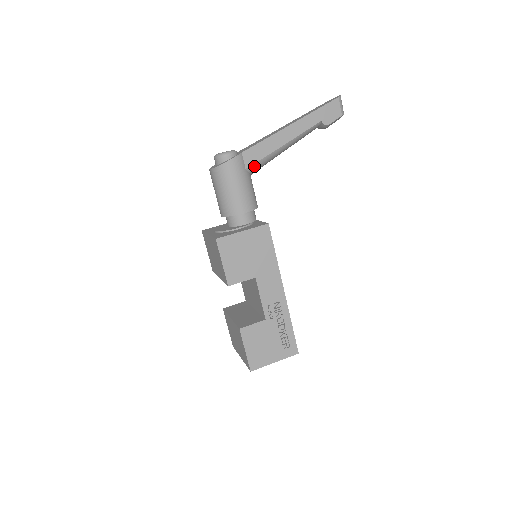
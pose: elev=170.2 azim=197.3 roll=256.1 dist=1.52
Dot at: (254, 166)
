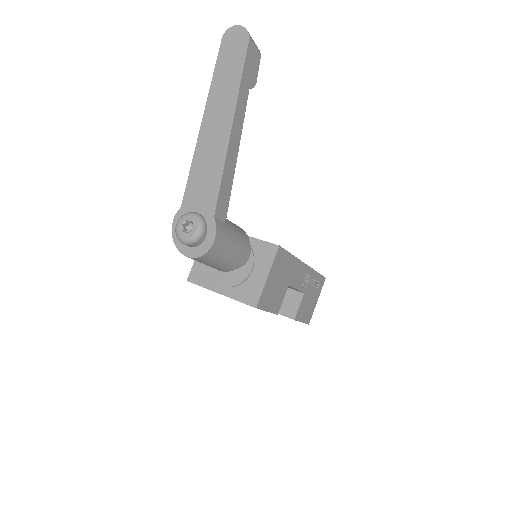
Dot at: (227, 210)
